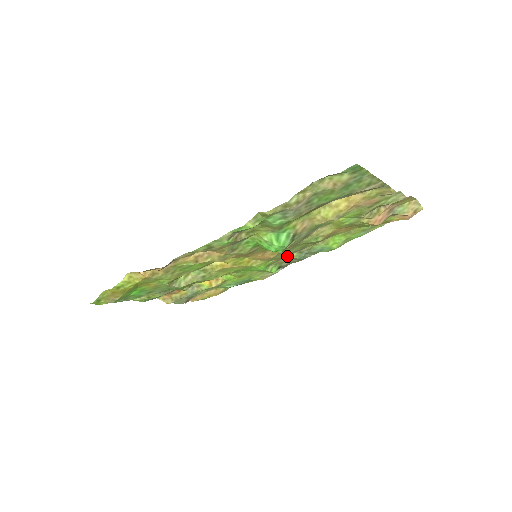
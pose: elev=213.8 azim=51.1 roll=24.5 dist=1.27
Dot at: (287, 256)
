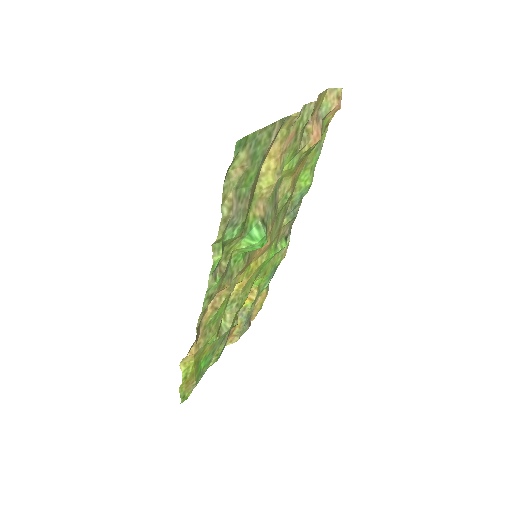
Dot at: (281, 227)
